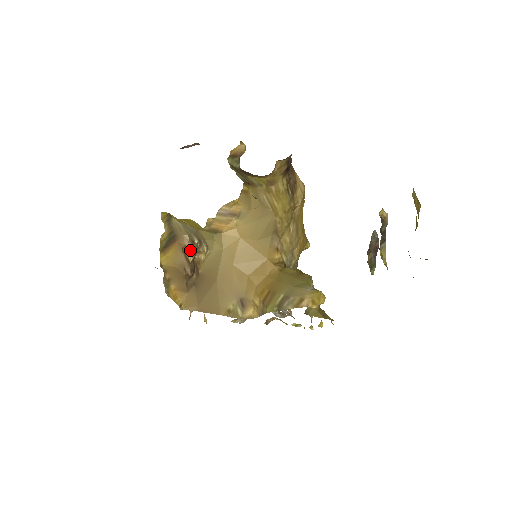
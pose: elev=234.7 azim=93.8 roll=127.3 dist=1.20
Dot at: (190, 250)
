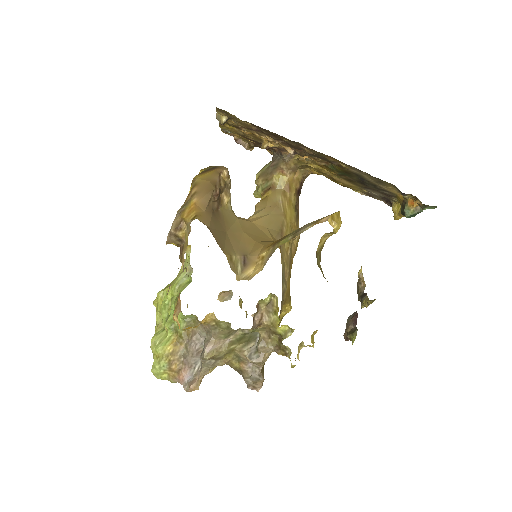
Dot at: (223, 181)
